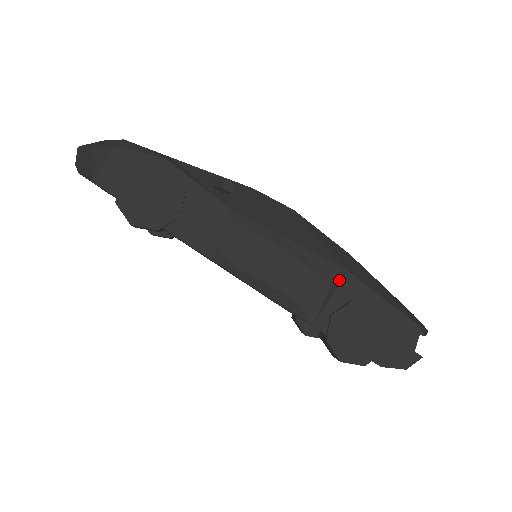
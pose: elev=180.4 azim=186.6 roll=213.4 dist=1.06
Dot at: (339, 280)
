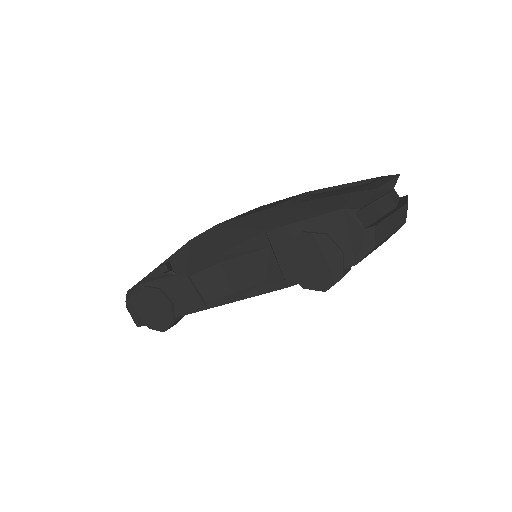
Dot at: (269, 242)
